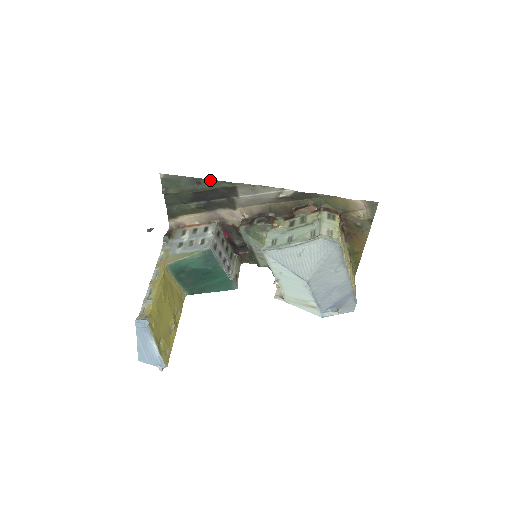
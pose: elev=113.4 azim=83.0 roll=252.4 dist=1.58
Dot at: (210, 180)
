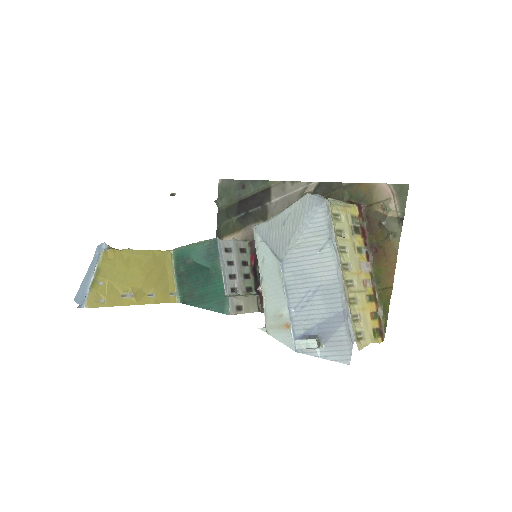
Dot at: (252, 181)
